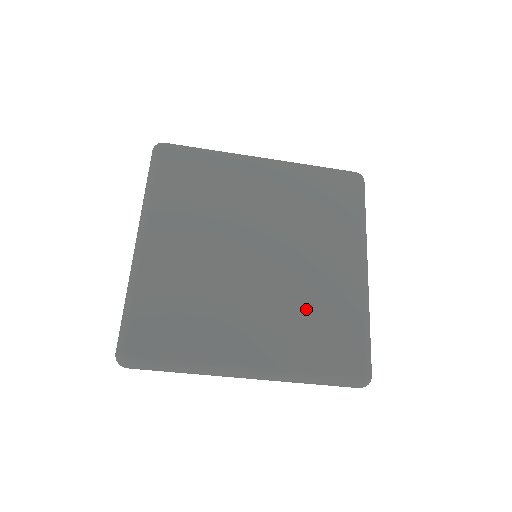
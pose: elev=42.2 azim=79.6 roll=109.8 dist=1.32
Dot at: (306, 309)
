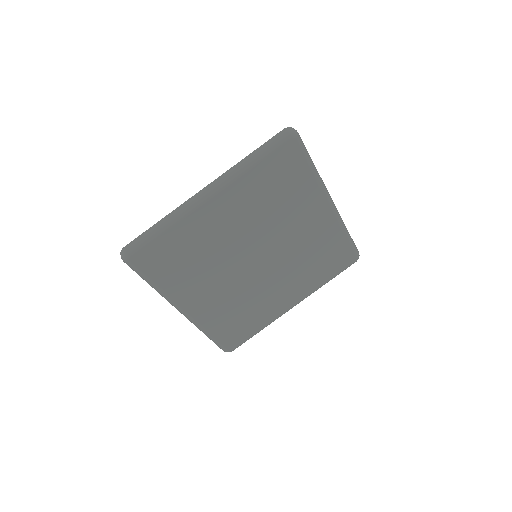
Dot at: (244, 305)
